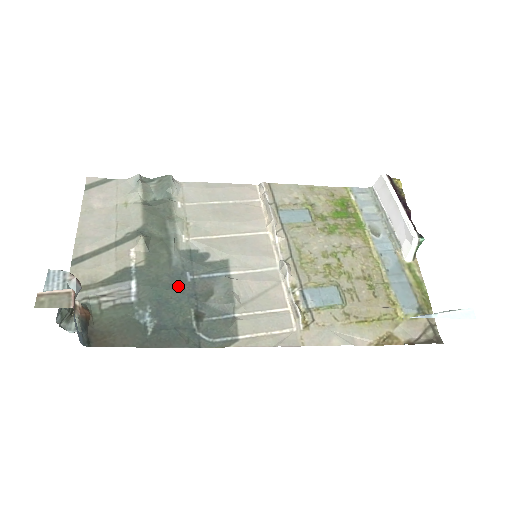
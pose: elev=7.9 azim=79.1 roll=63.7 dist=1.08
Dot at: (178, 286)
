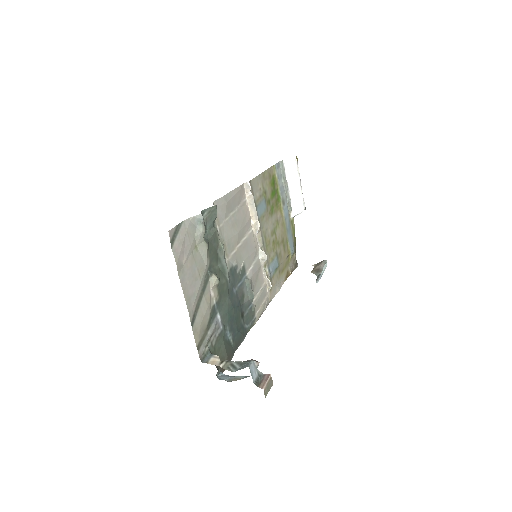
Dot at: (234, 302)
